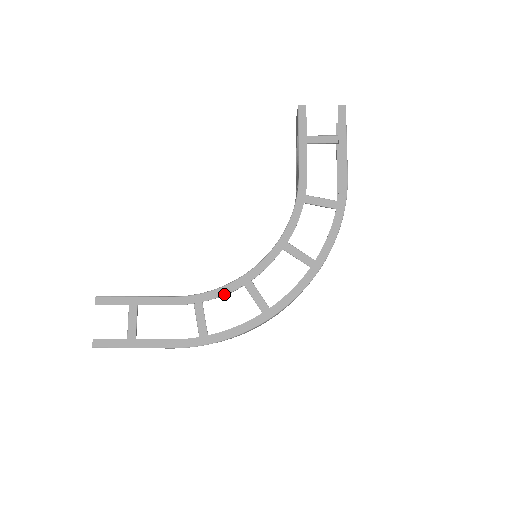
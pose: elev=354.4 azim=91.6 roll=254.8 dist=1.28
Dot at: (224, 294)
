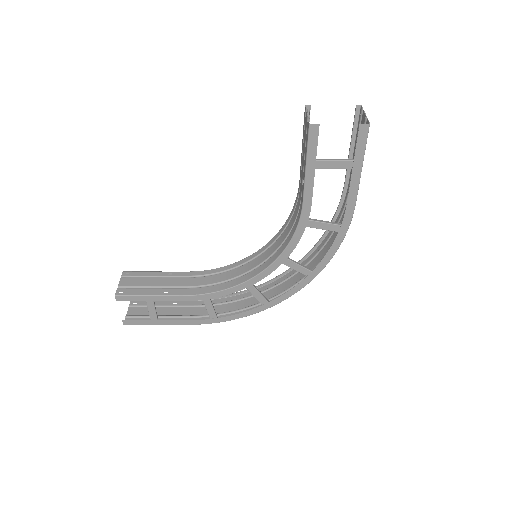
Dot at: (228, 294)
